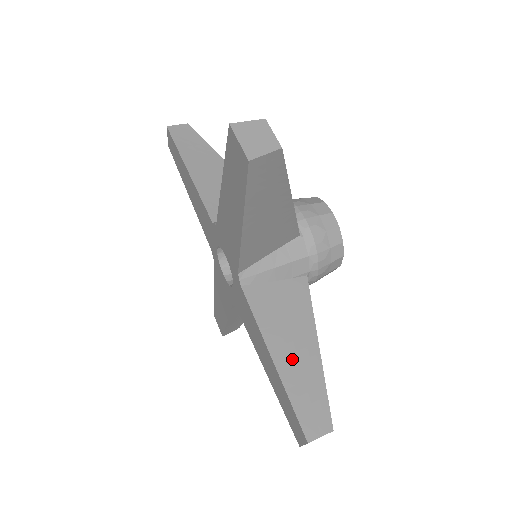
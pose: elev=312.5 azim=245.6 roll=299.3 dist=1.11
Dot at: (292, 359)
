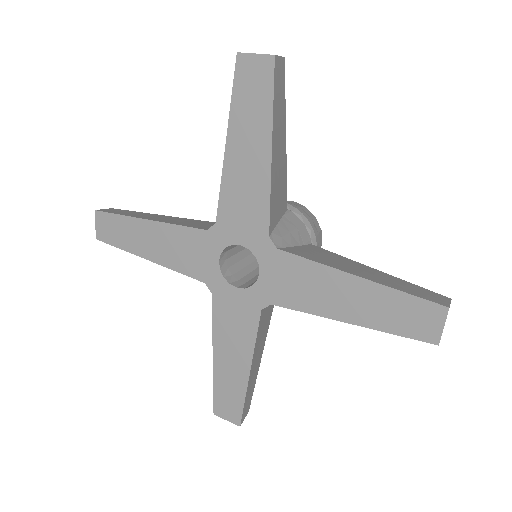
Dot at: (368, 274)
